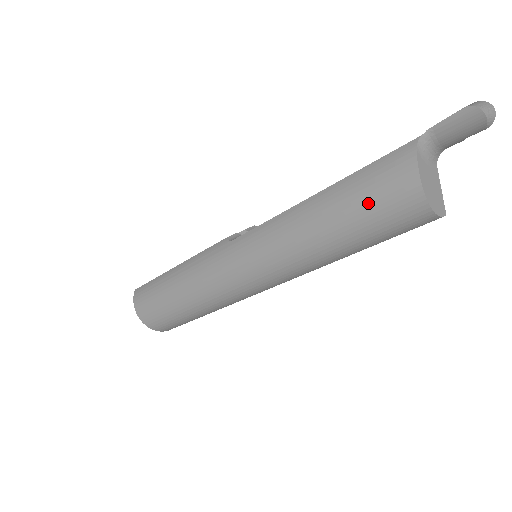
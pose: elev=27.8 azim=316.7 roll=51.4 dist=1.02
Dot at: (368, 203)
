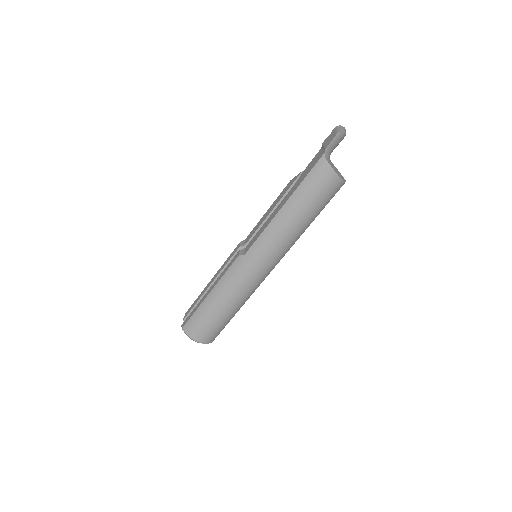
Dot at: (316, 193)
